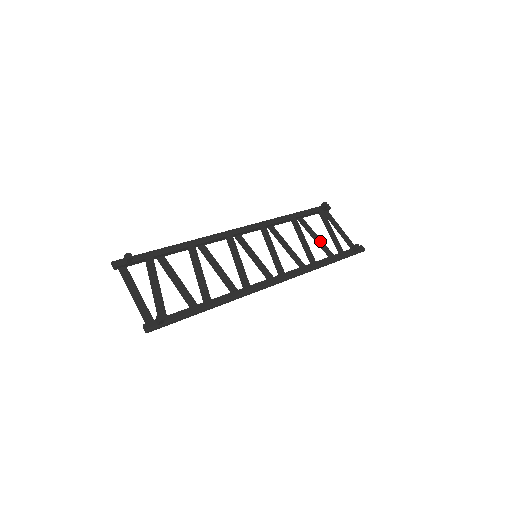
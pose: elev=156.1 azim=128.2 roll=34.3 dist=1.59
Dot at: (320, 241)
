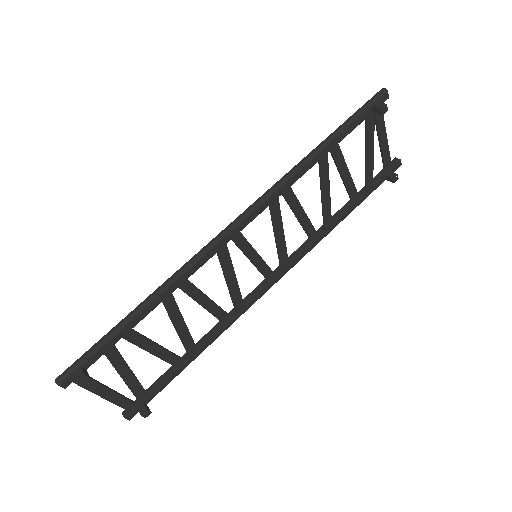
Dot at: (348, 177)
